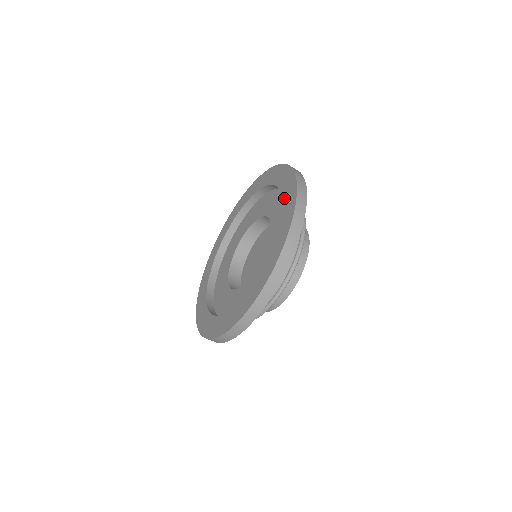
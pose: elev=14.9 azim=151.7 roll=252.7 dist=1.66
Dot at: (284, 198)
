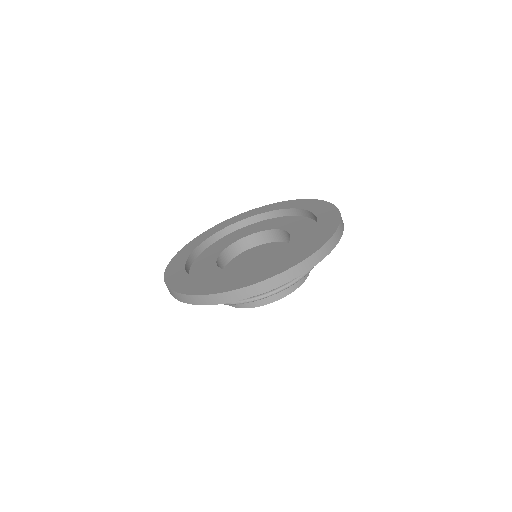
Dot at: (312, 208)
